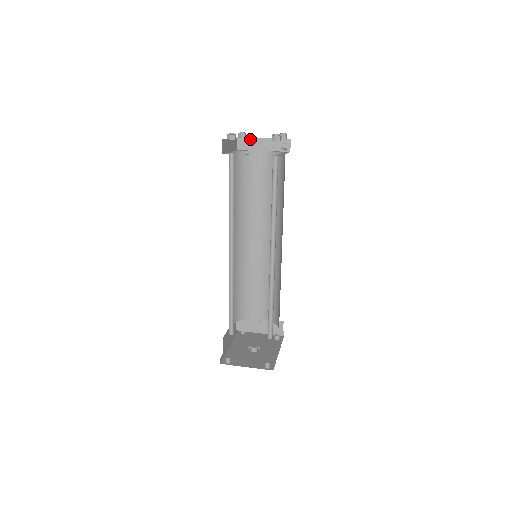
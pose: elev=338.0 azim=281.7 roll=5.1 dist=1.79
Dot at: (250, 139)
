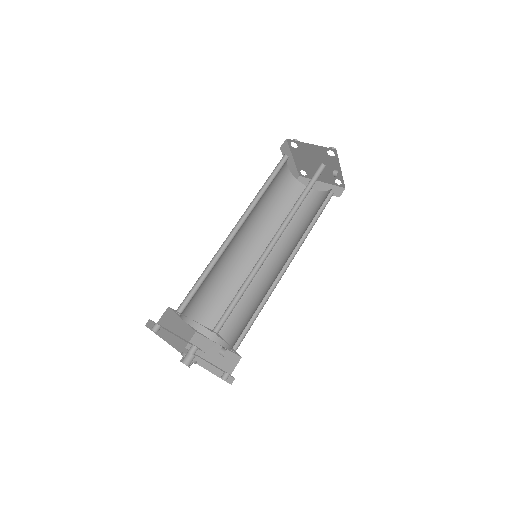
Dot at: occluded
